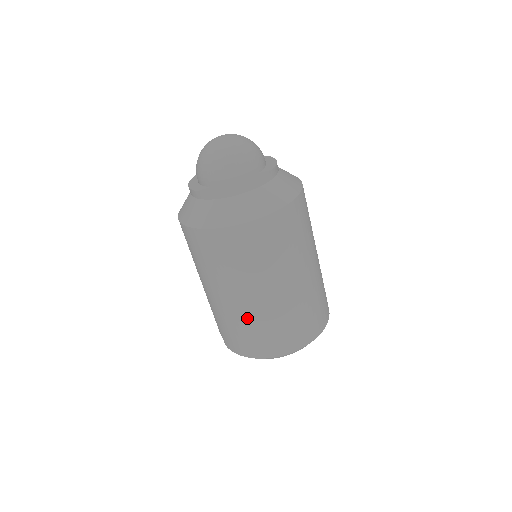
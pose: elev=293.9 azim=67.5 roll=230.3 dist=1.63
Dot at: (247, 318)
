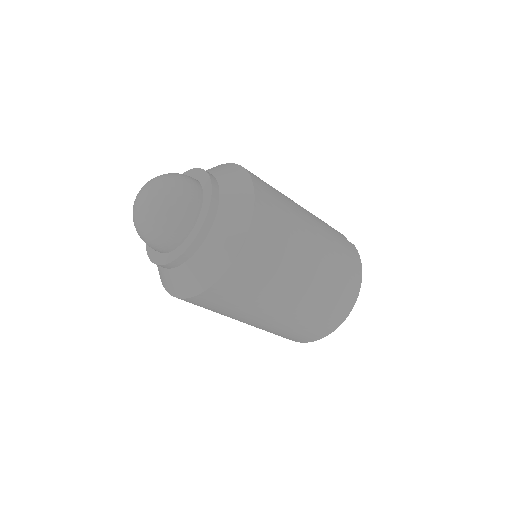
Dot at: (280, 327)
